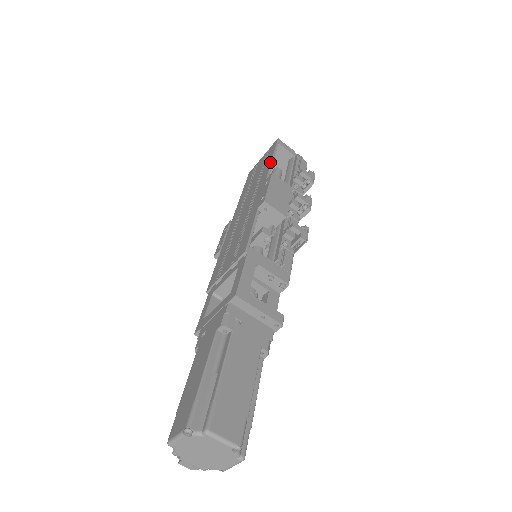
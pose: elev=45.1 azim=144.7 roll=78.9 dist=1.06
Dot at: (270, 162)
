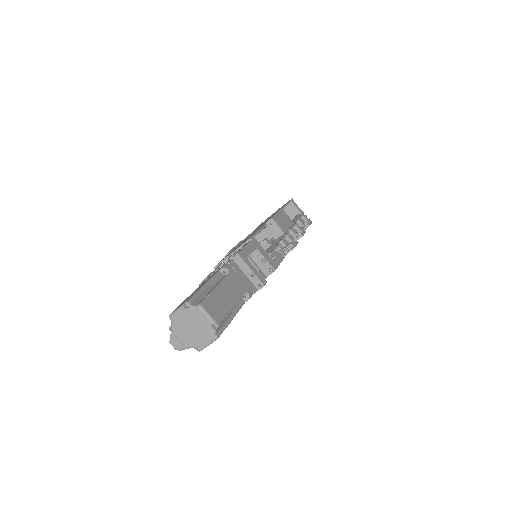
Dot at: (282, 207)
